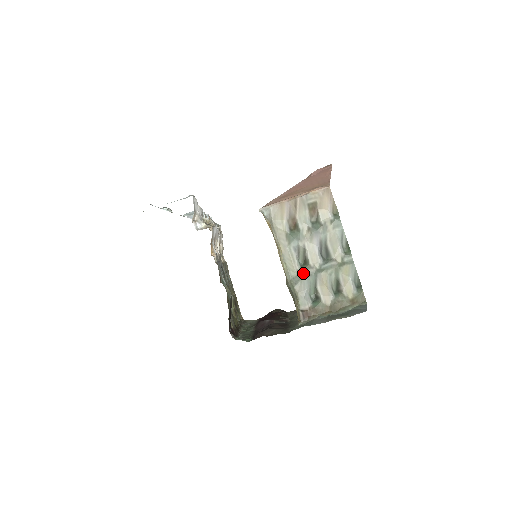
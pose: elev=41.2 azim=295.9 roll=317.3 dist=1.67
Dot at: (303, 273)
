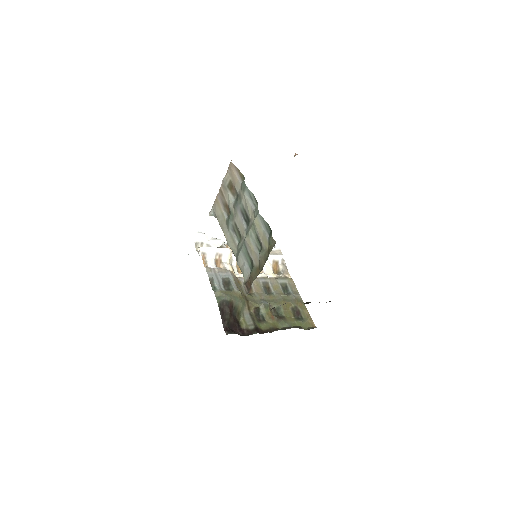
Dot at: (239, 247)
